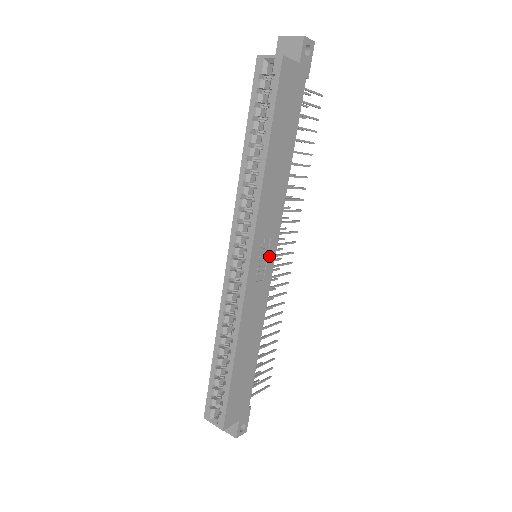
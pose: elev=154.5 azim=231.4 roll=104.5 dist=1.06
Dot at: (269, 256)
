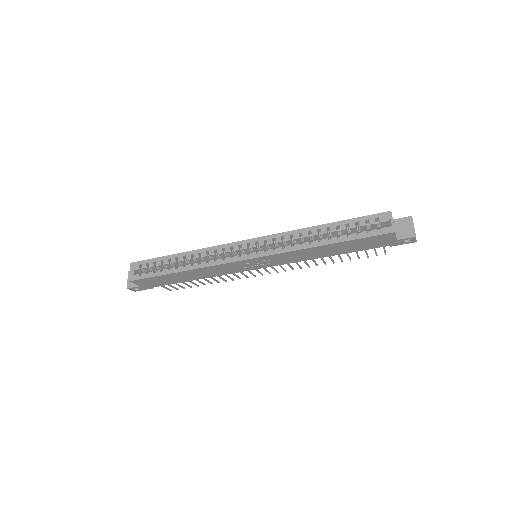
Dot at: (260, 266)
